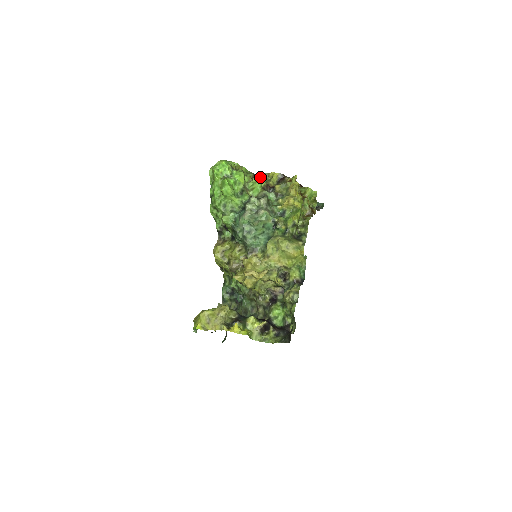
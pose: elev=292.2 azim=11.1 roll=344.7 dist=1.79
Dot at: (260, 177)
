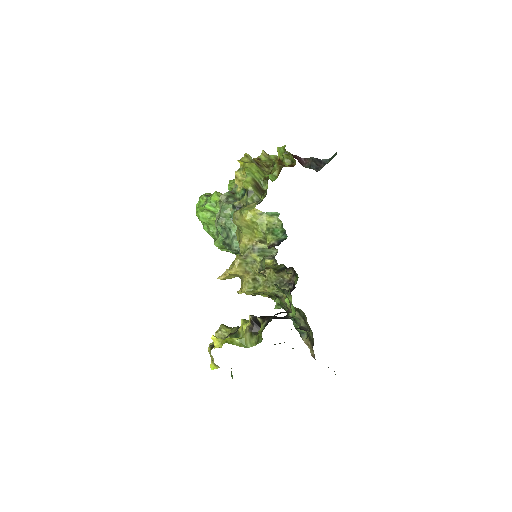
Dot at: (230, 182)
